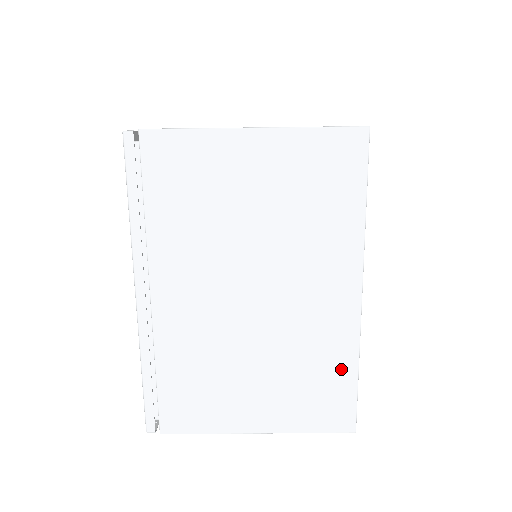
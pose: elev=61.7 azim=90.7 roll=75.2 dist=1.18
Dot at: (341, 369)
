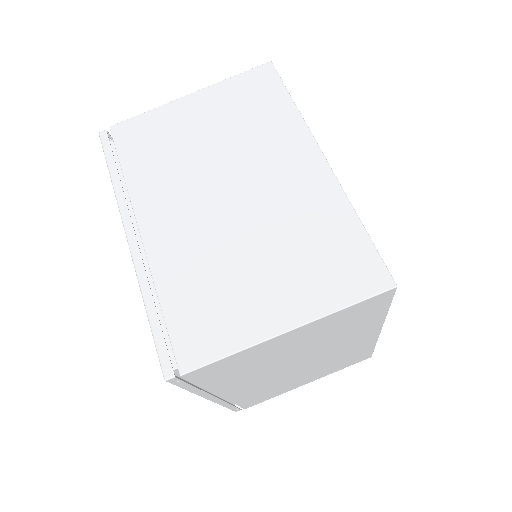
Dot at: (343, 227)
